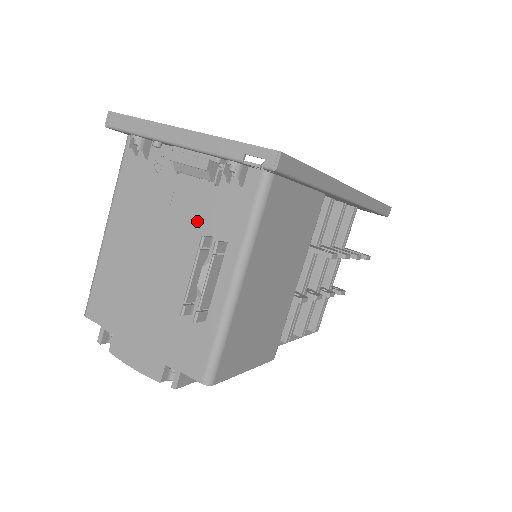
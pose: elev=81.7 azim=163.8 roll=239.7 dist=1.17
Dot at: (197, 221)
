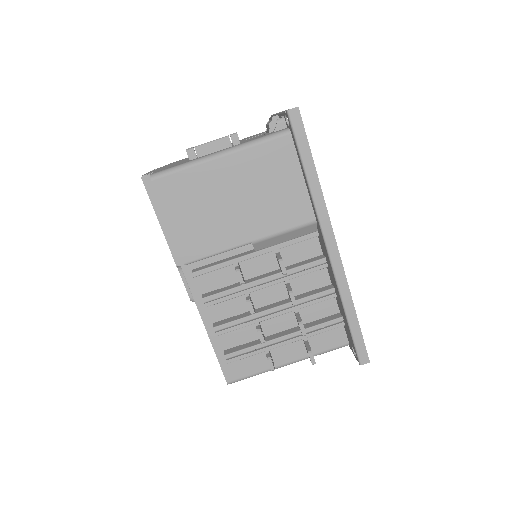
Dot at: occluded
